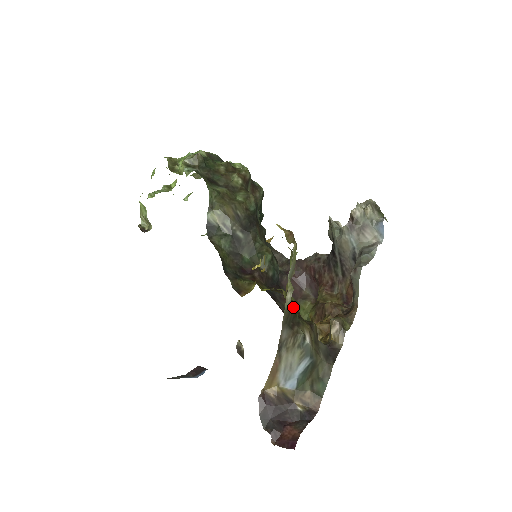
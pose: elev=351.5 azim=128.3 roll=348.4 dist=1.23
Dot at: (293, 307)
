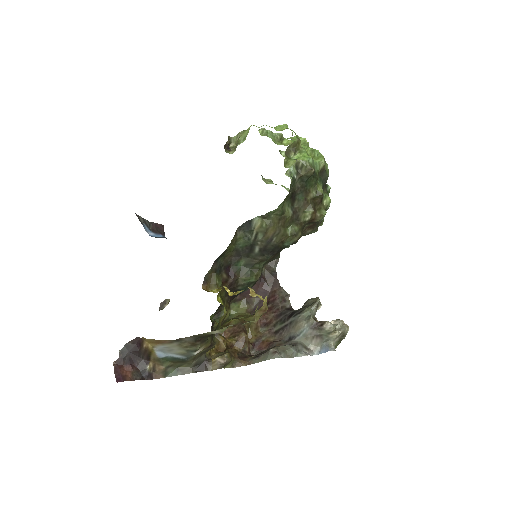
Dot at: occluded
